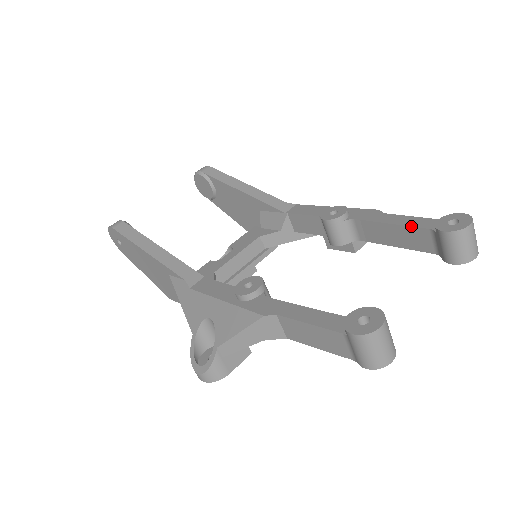
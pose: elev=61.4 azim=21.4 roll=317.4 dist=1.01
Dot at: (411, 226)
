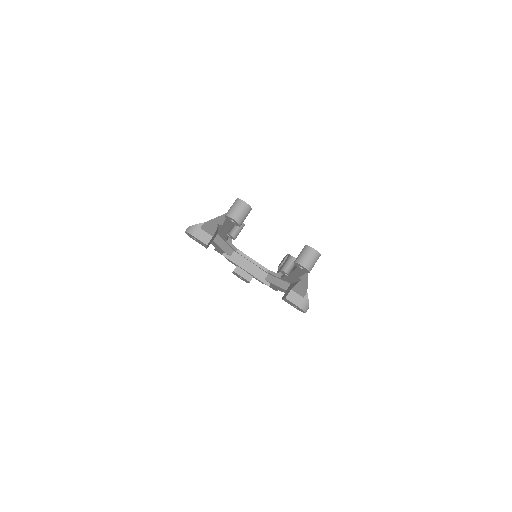
Dot at: occluded
